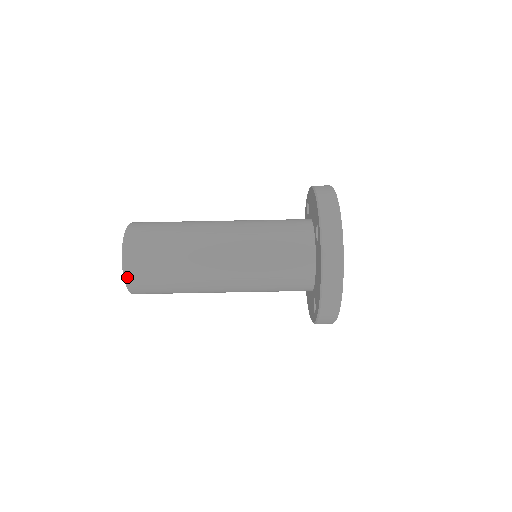
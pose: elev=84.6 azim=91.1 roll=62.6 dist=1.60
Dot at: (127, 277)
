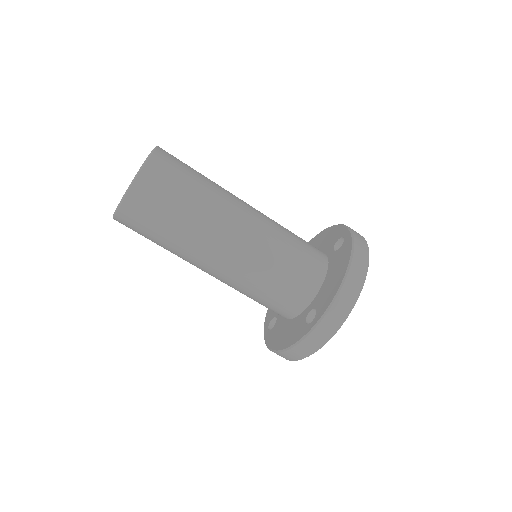
Dot at: (116, 219)
